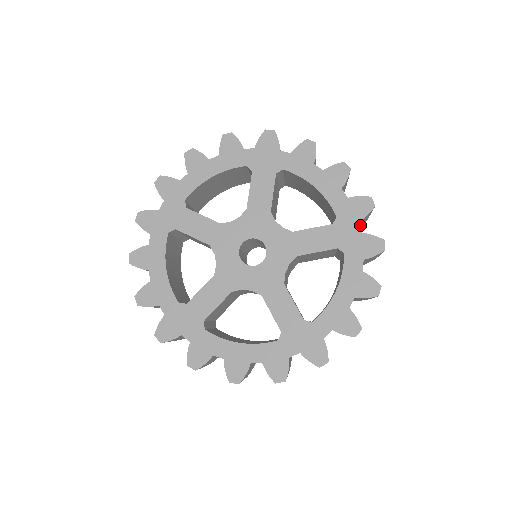
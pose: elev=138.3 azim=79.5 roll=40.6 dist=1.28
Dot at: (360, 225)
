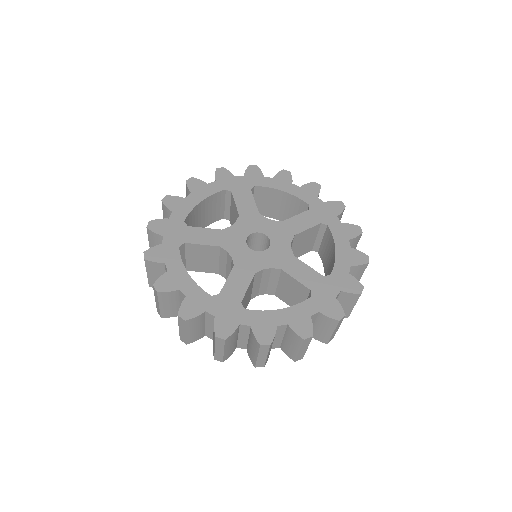
Dot at: occluded
